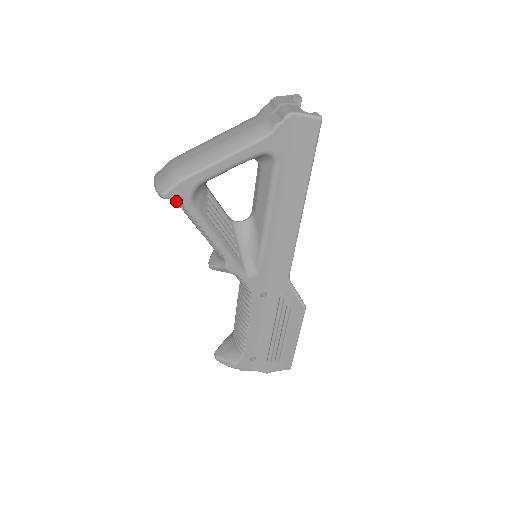
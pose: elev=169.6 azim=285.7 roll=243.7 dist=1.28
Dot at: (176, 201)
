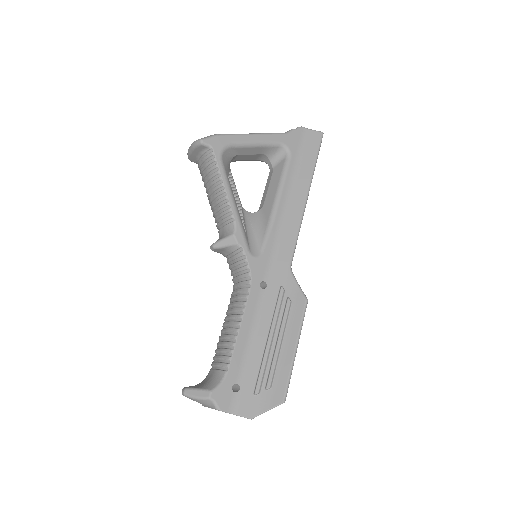
Dot at: (208, 154)
